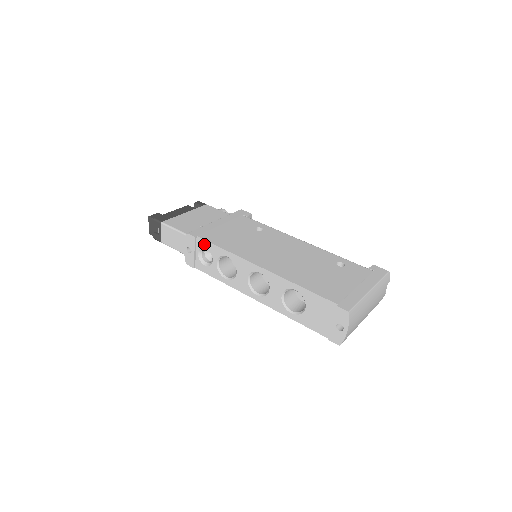
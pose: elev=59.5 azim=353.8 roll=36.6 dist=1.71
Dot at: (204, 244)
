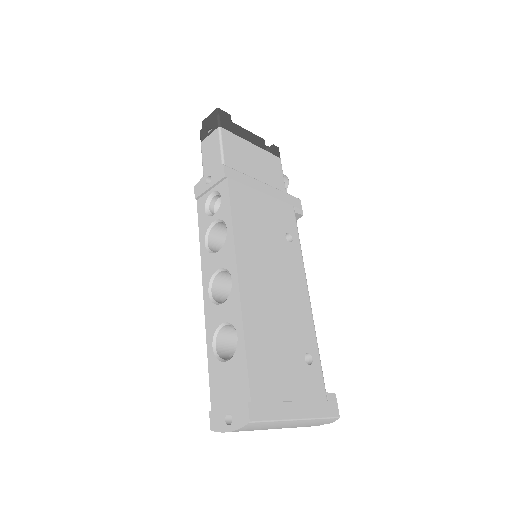
Dot at: (224, 192)
